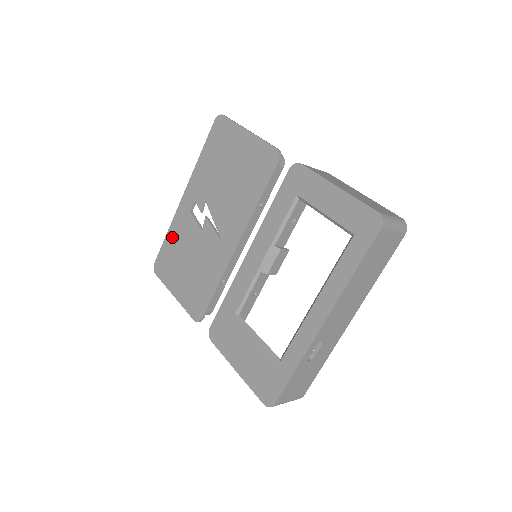
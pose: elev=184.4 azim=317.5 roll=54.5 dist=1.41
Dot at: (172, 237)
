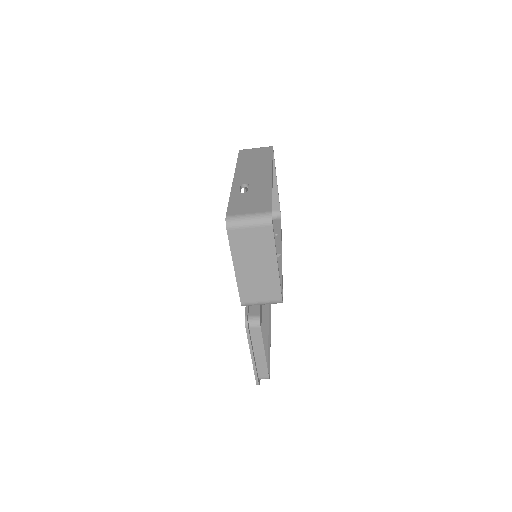
Dot at: occluded
